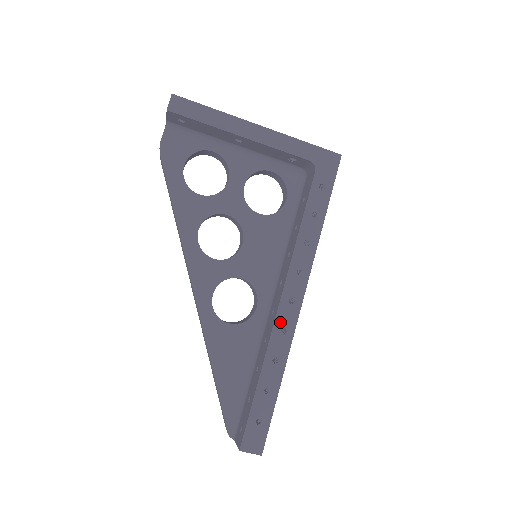
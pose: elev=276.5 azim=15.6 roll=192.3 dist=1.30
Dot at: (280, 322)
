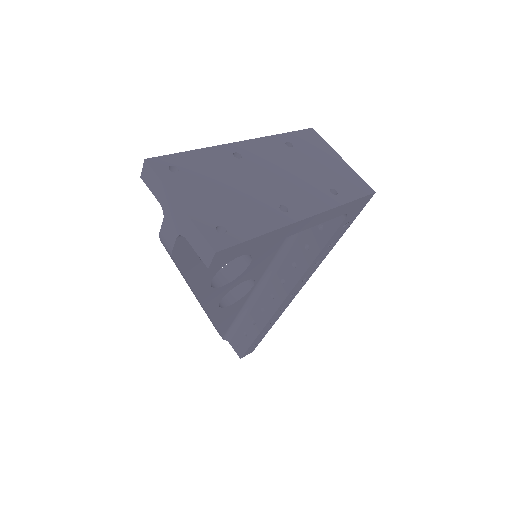
Dot at: (281, 308)
